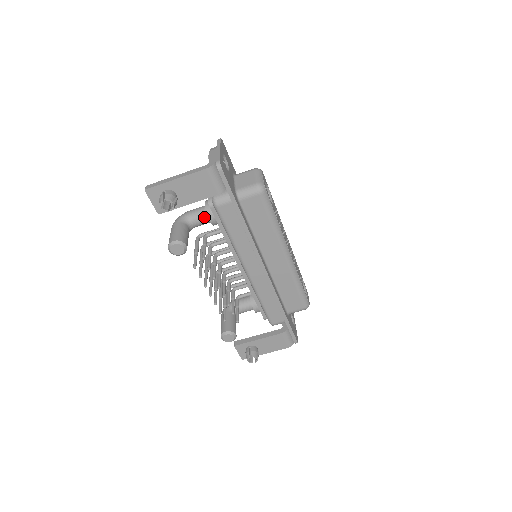
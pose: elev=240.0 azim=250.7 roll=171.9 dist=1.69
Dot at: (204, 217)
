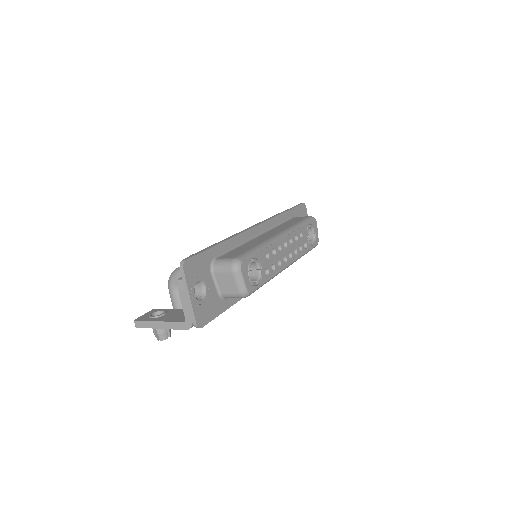
Dot at: occluded
